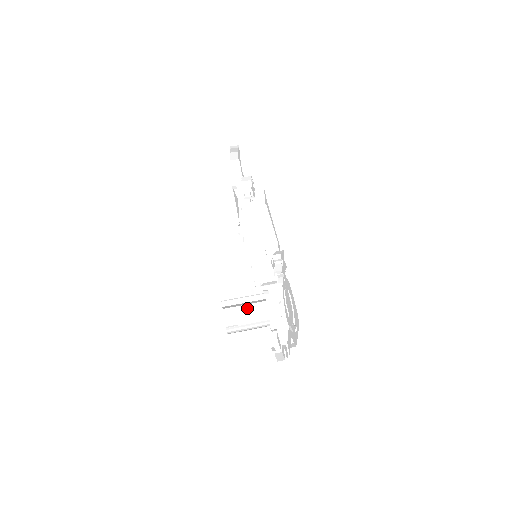
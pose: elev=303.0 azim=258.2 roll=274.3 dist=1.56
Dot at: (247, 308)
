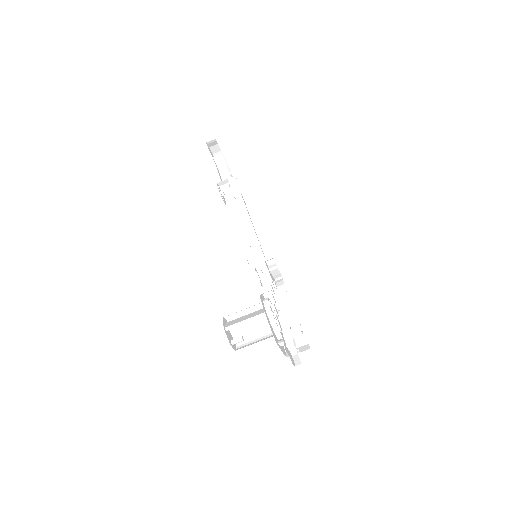
Dot at: occluded
